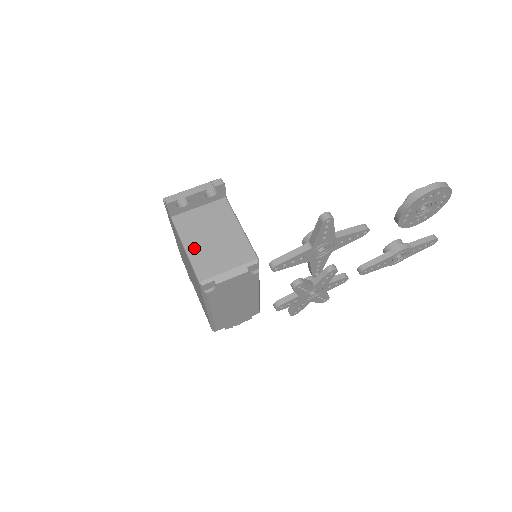
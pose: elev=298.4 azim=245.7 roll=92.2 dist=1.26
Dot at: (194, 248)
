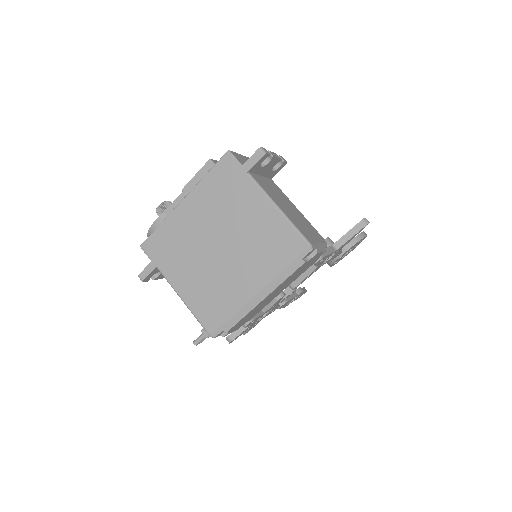
Dot at: (286, 211)
